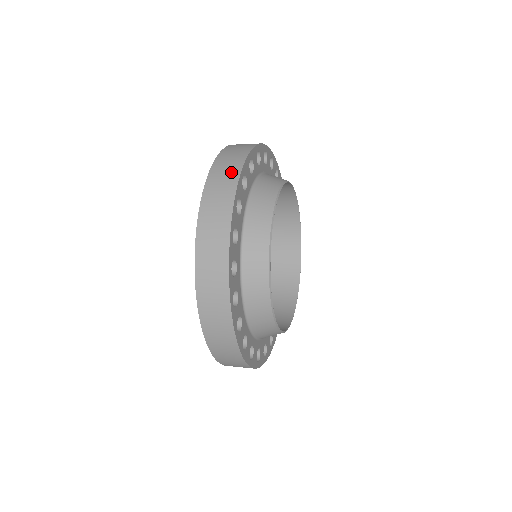
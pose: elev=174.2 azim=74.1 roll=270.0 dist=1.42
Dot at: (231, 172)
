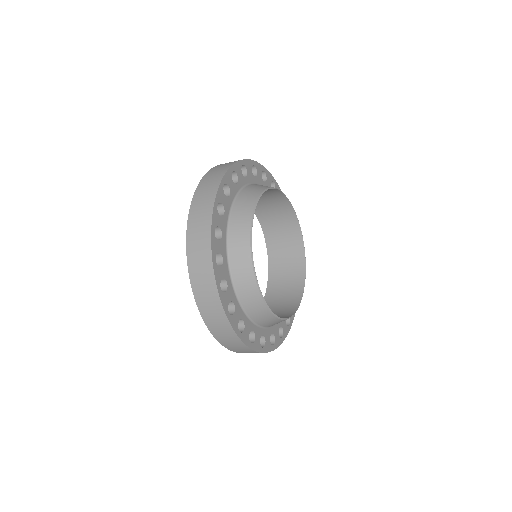
Dot at: (213, 183)
